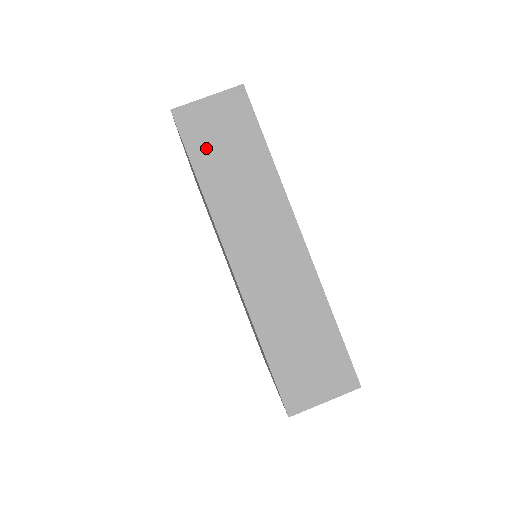
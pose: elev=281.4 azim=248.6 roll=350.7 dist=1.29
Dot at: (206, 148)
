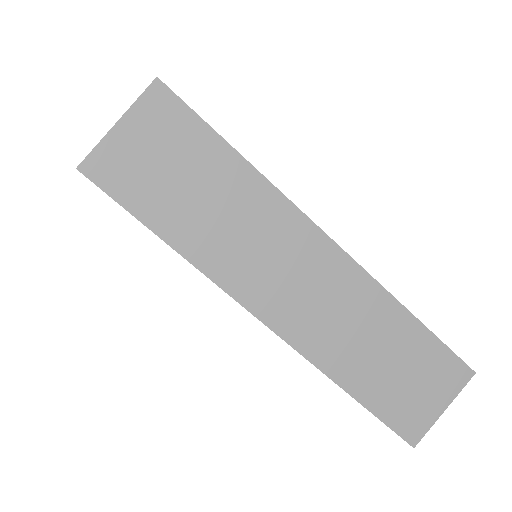
Dot at: (156, 196)
